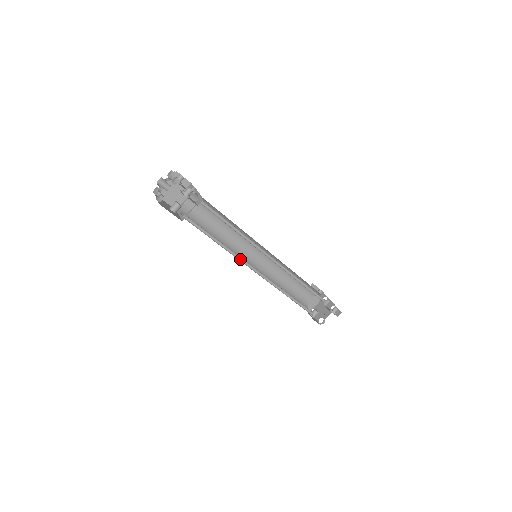
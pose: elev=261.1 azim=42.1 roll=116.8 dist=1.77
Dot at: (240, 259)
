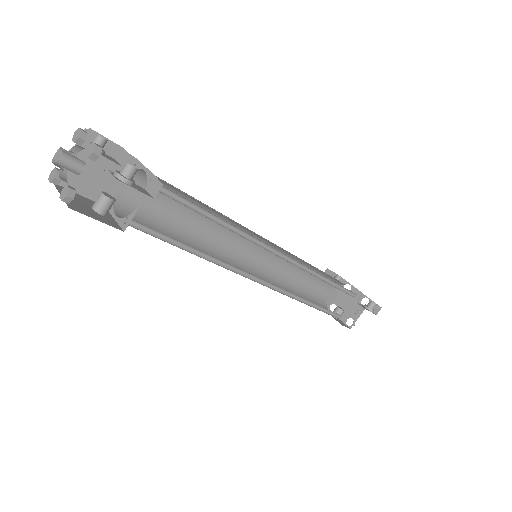
Dot at: (234, 270)
